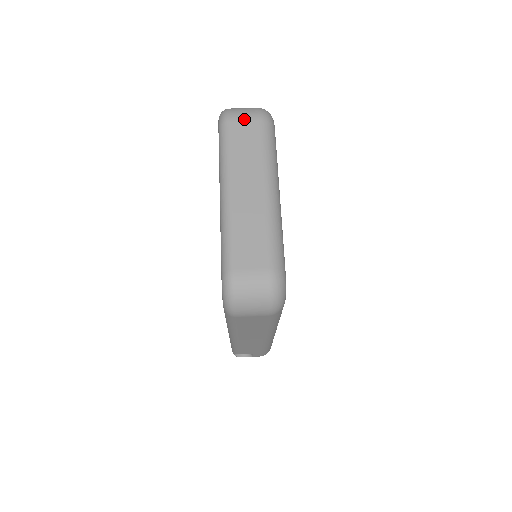
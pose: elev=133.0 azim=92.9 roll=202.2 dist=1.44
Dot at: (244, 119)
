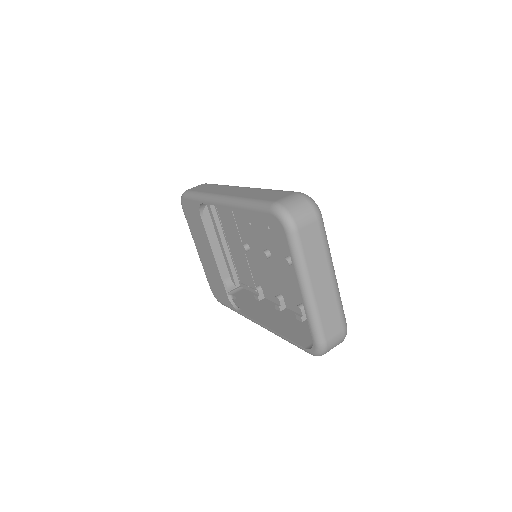
Dot at: (308, 224)
